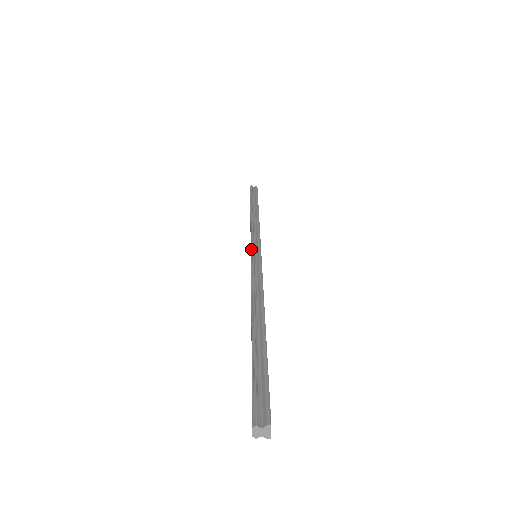
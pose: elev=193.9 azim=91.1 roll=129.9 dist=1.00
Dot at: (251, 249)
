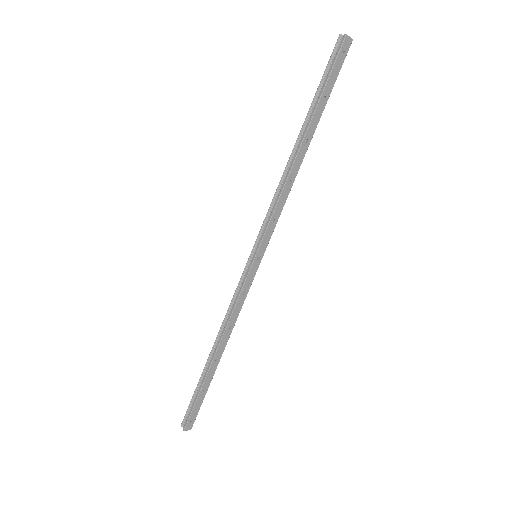
Dot at: (253, 247)
